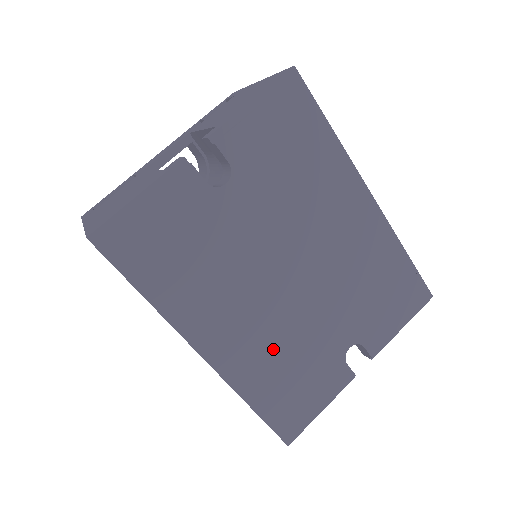
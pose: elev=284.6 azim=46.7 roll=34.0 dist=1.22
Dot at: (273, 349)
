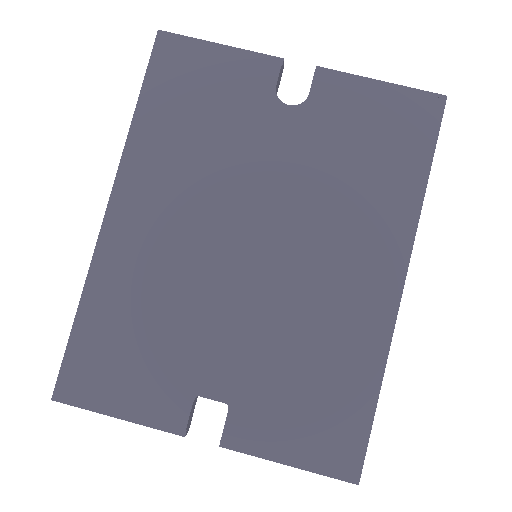
Dot at: (157, 281)
